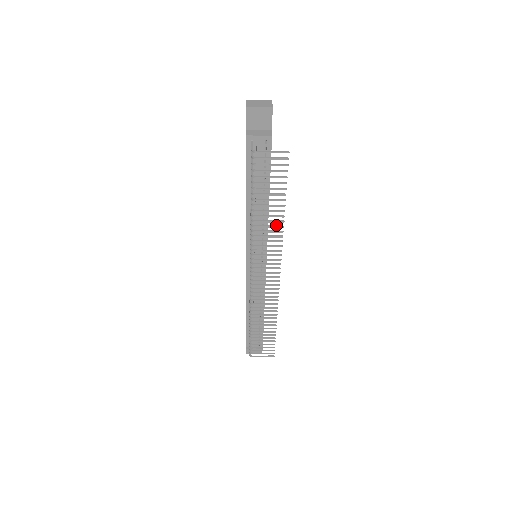
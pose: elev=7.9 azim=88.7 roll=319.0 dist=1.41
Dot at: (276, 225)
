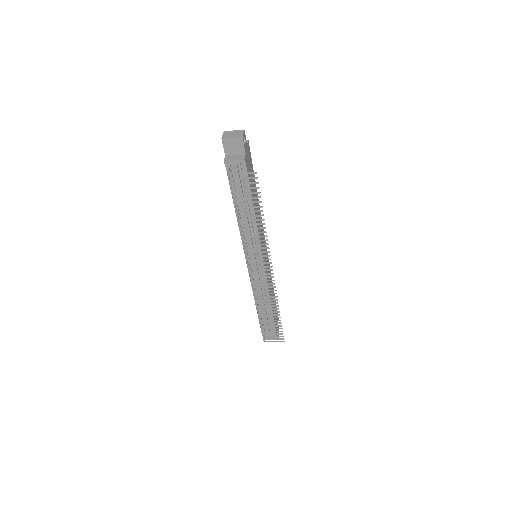
Dot at: occluded
